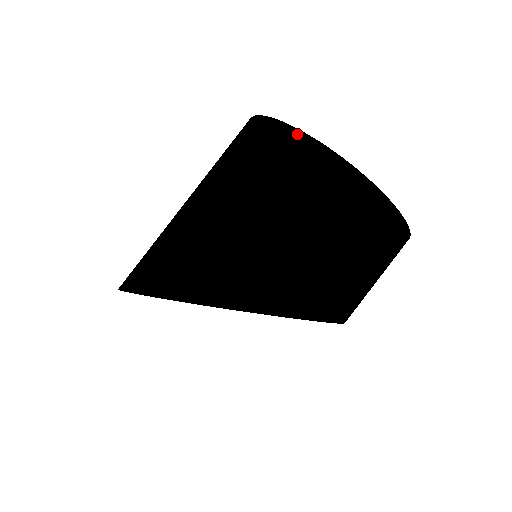
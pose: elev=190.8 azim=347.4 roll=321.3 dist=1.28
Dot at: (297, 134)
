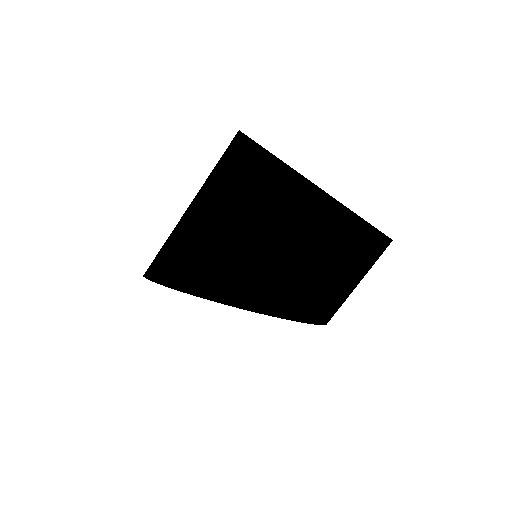
Dot at: (242, 138)
